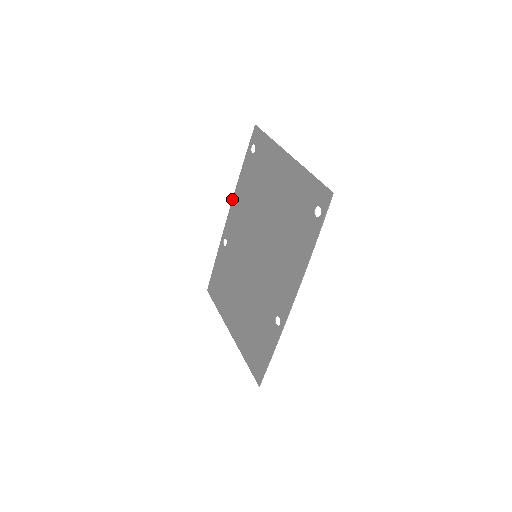
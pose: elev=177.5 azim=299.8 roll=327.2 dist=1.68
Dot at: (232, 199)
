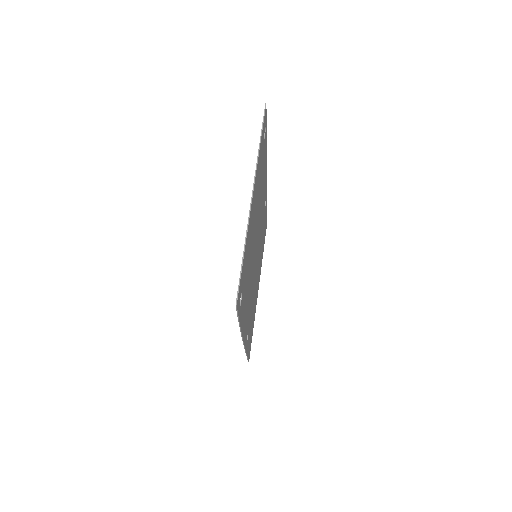
Dot at: occluded
